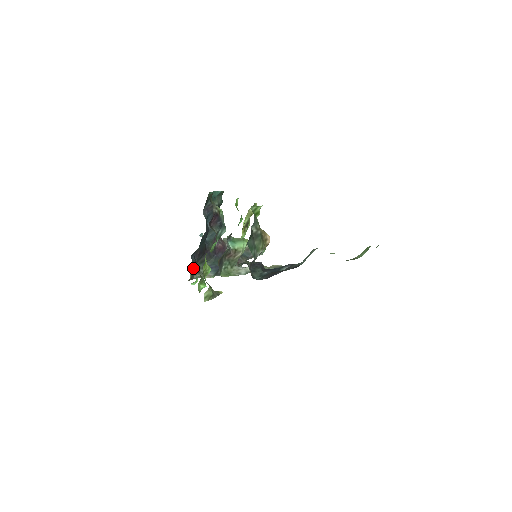
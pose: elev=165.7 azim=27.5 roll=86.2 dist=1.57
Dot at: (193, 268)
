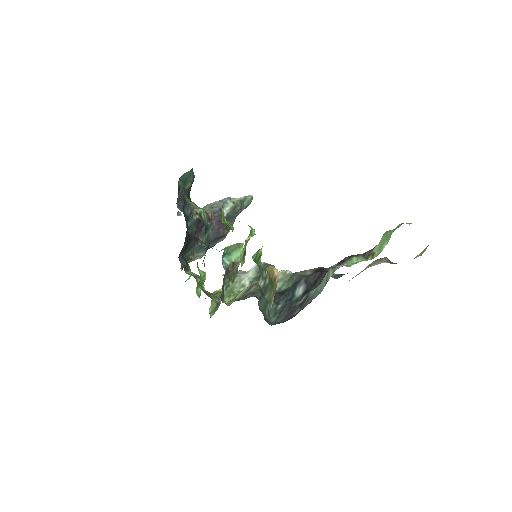
Dot at: (184, 270)
